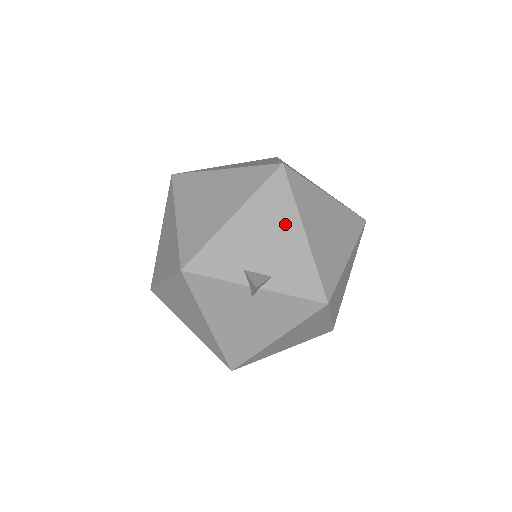
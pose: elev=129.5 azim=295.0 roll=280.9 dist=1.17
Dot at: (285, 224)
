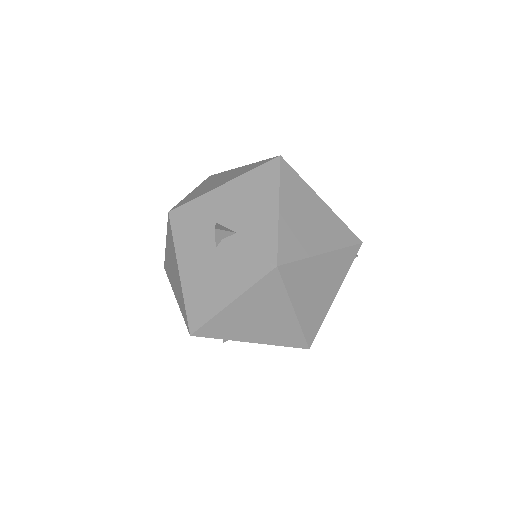
Dot at: (264, 197)
